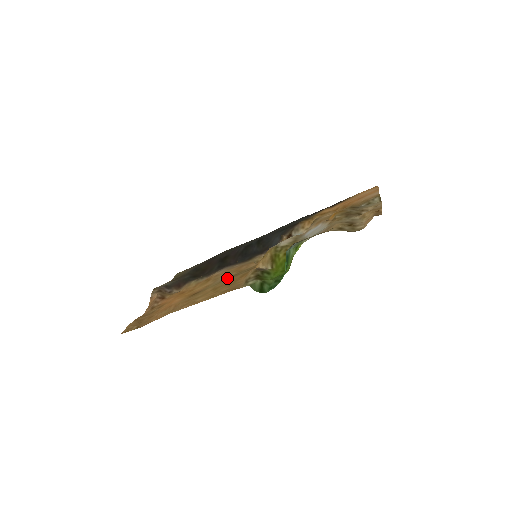
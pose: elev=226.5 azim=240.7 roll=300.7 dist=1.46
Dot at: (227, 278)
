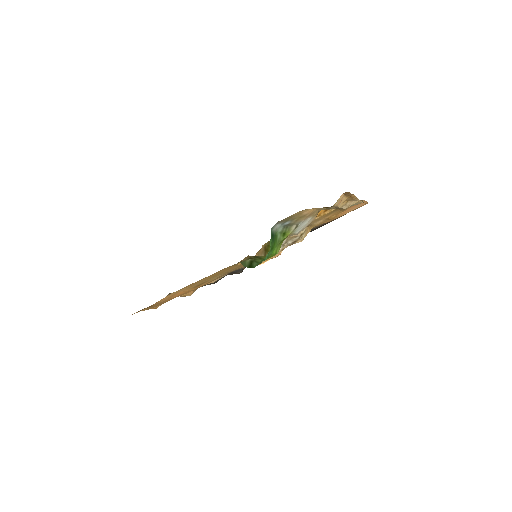
Dot at: (228, 271)
